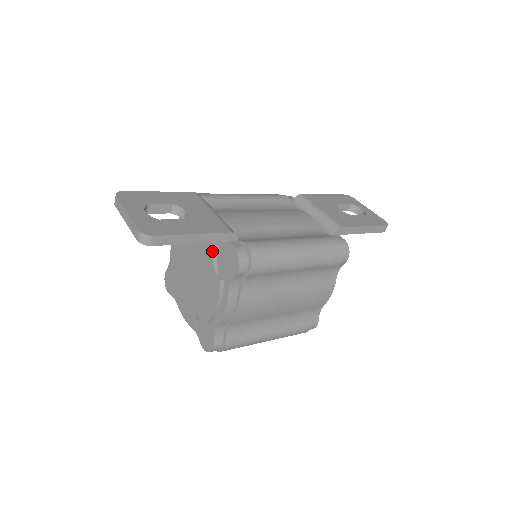
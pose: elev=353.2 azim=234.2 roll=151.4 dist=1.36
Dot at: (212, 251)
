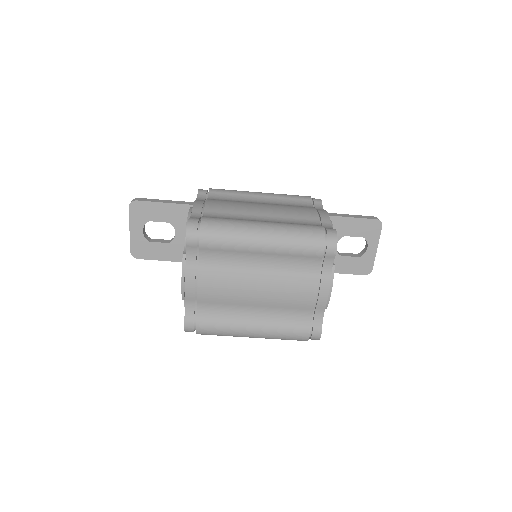
Dot at: occluded
